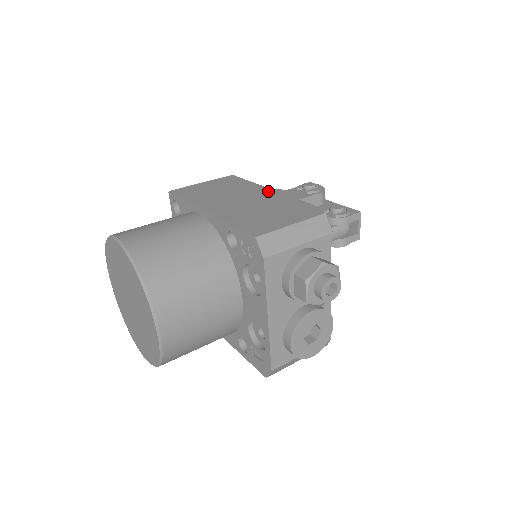
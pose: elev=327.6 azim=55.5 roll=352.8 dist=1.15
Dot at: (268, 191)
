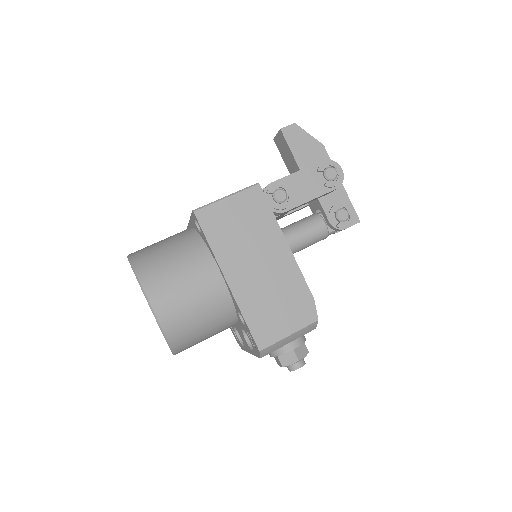
Dot at: (285, 251)
